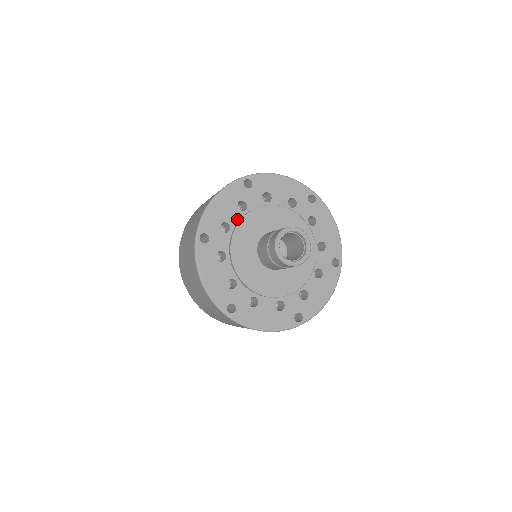
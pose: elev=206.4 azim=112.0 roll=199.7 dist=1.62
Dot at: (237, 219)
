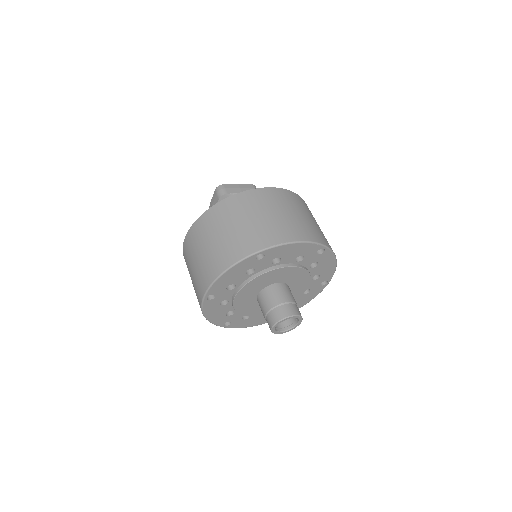
Dot at: (243, 280)
